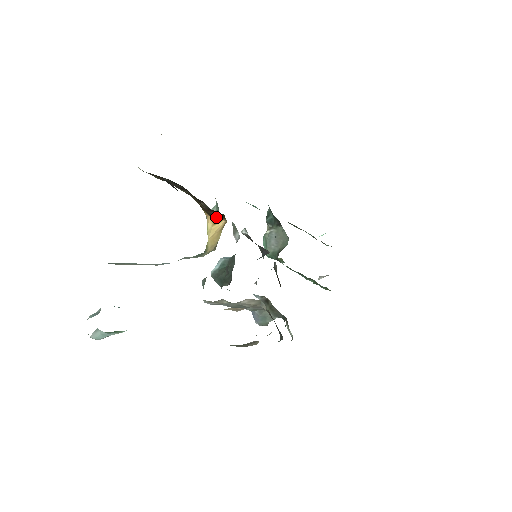
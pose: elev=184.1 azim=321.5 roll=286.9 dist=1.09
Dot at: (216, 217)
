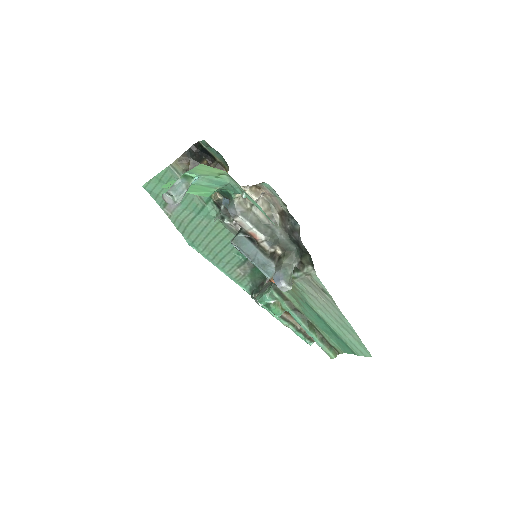
Dot at: occluded
